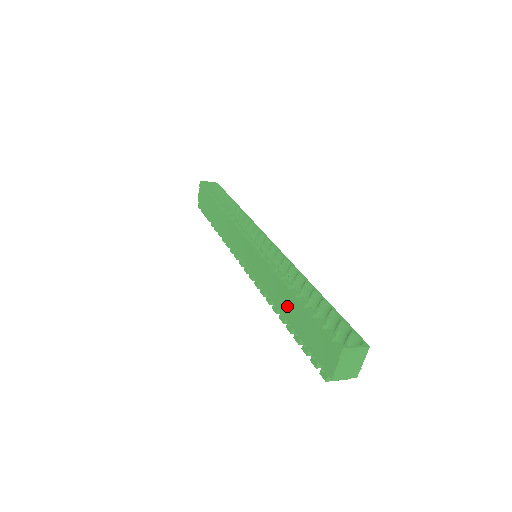
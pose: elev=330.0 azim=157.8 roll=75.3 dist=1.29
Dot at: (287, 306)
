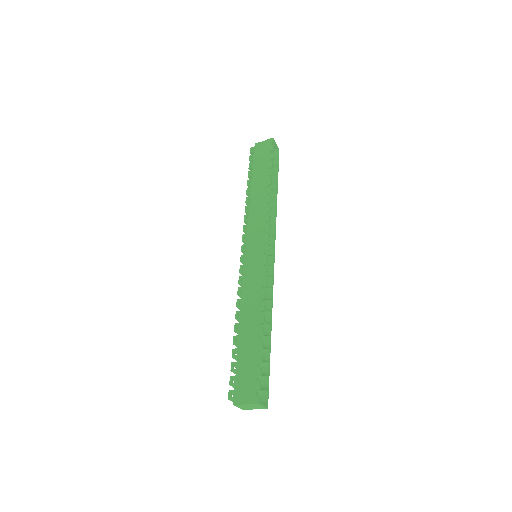
Dot at: (248, 328)
